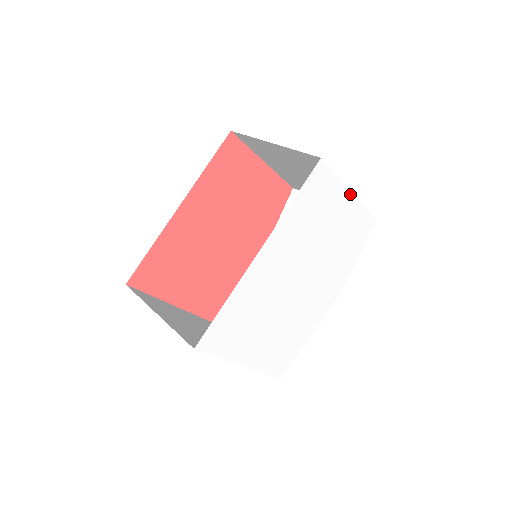
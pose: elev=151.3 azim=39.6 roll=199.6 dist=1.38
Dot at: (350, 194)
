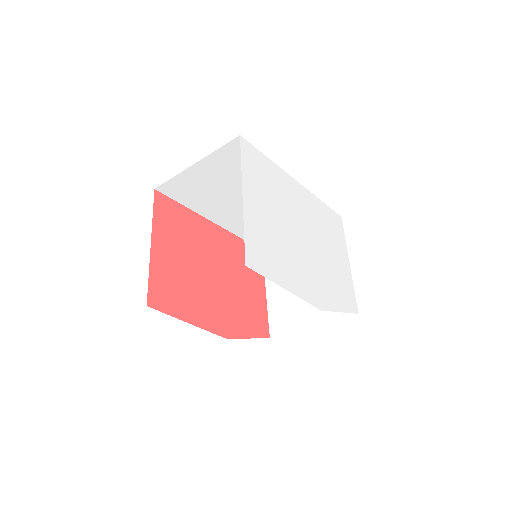
Dot at: (348, 262)
